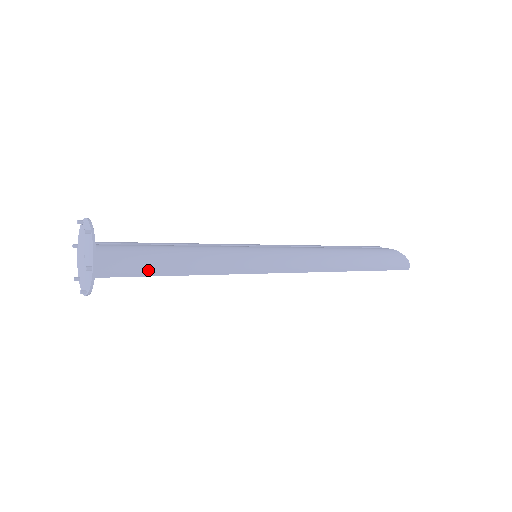
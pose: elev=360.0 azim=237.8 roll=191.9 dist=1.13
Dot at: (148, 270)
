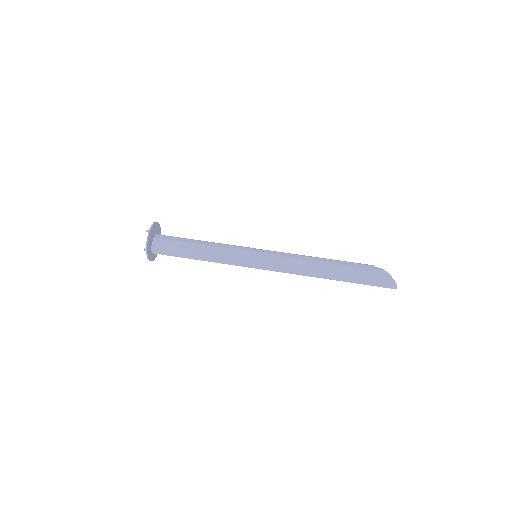
Dot at: (180, 254)
